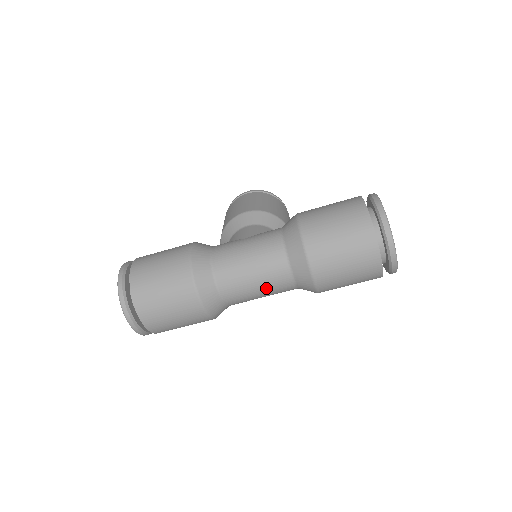
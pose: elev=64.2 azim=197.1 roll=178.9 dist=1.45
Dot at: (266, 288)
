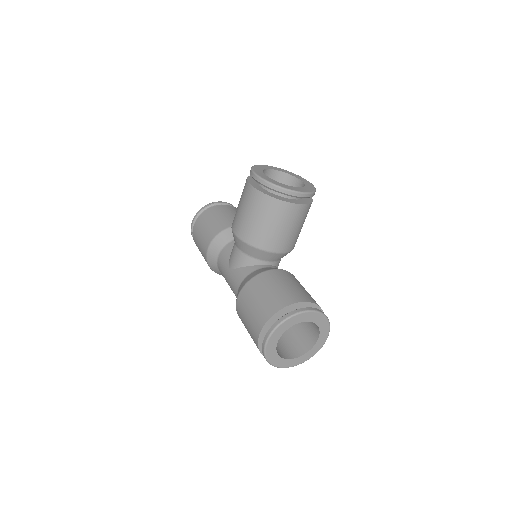
Dot at: occluded
